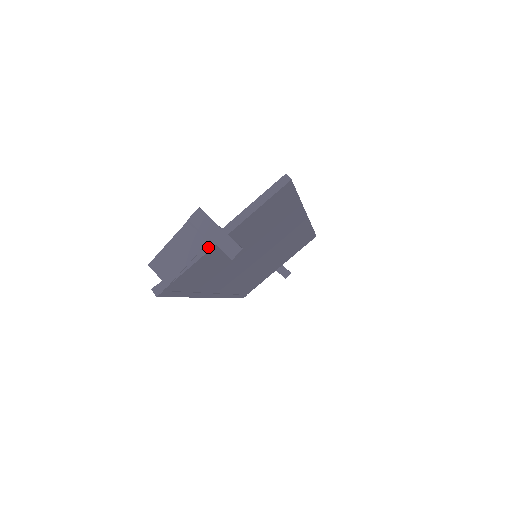
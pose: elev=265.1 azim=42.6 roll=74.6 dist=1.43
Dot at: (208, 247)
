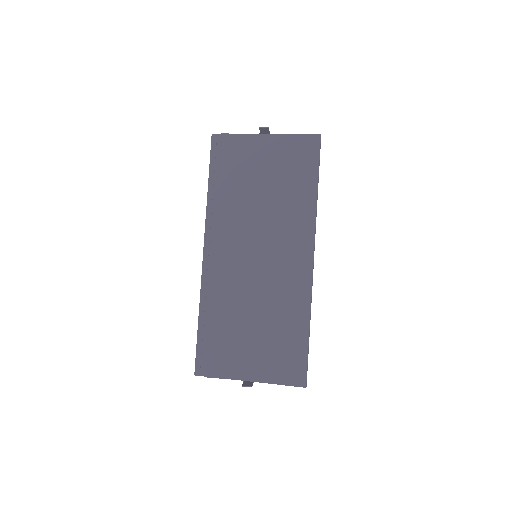
Dot at: (255, 135)
